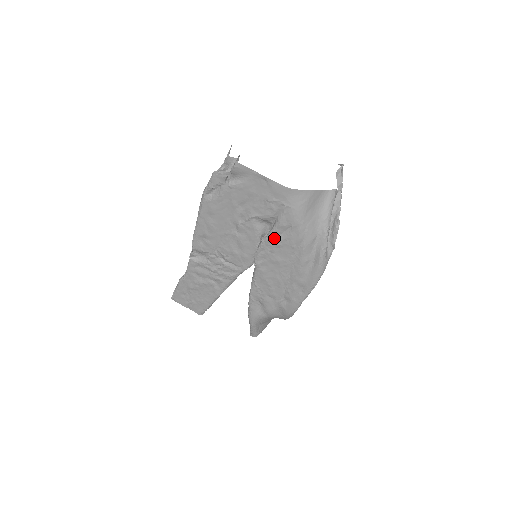
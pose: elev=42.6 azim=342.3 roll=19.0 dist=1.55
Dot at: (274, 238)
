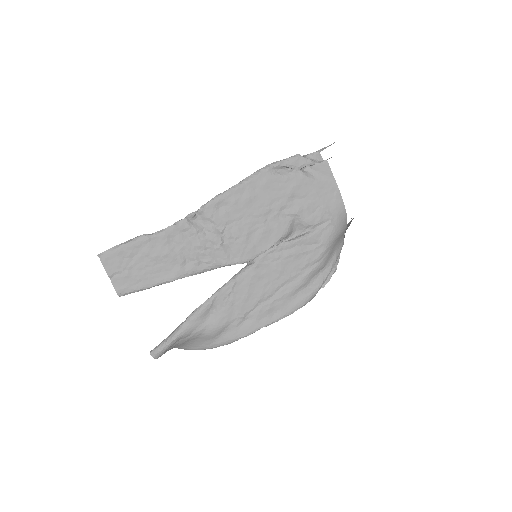
Dot at: (296, 246)
